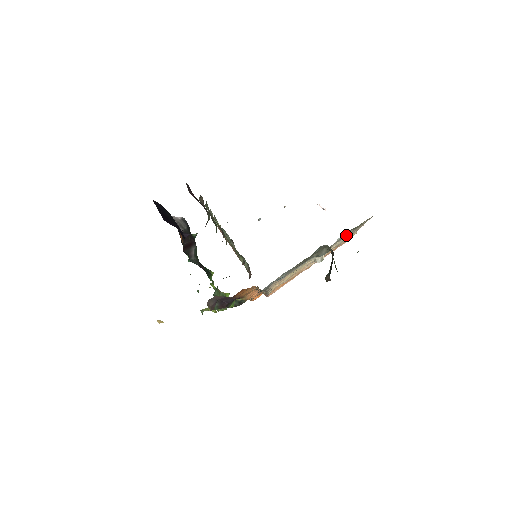
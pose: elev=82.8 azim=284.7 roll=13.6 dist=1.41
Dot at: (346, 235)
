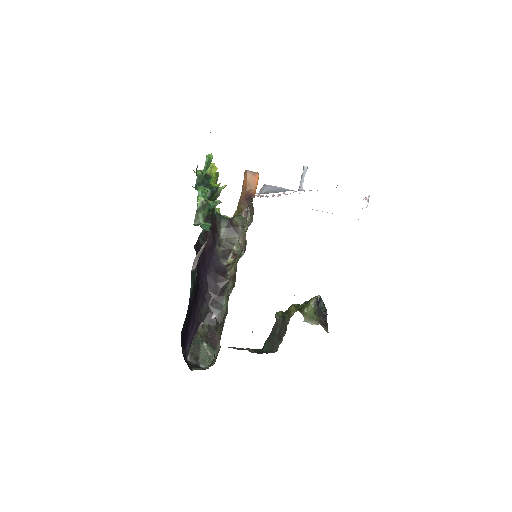
Dot at: occluded
